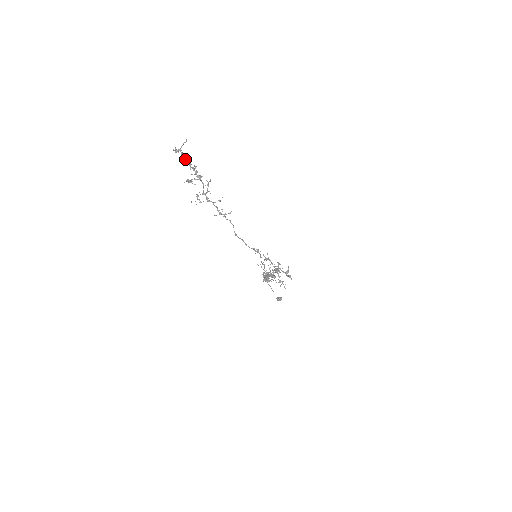
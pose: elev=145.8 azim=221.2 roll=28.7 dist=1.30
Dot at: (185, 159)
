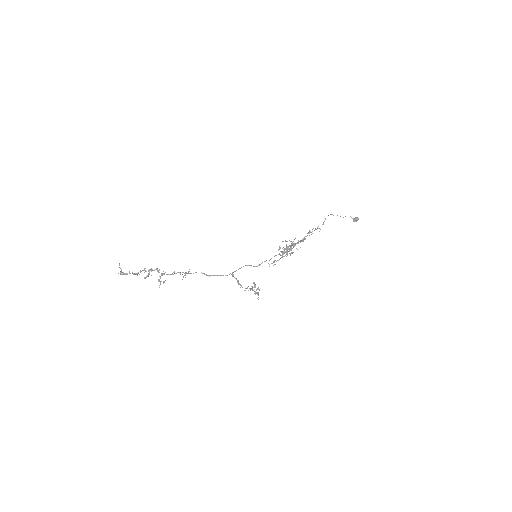
Dot at: occluded
